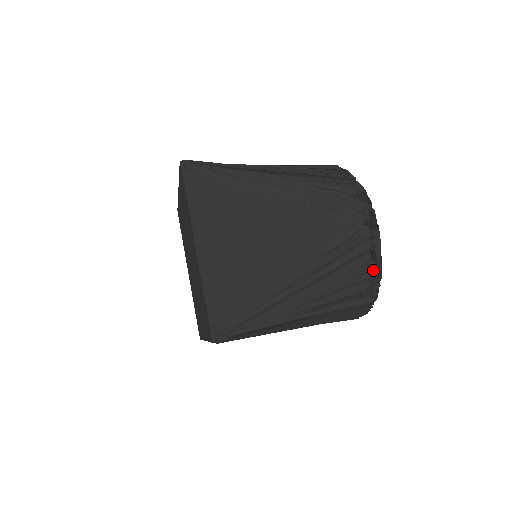
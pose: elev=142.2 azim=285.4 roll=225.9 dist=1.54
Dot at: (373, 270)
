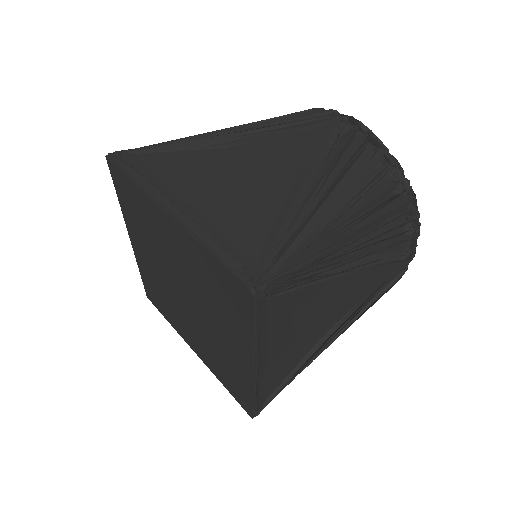
Dot at: (387, 159)
